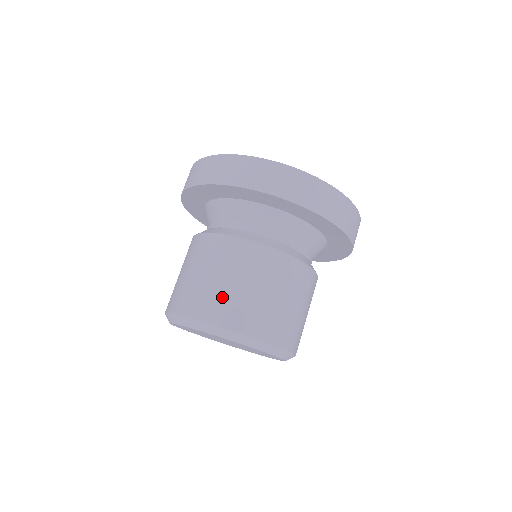
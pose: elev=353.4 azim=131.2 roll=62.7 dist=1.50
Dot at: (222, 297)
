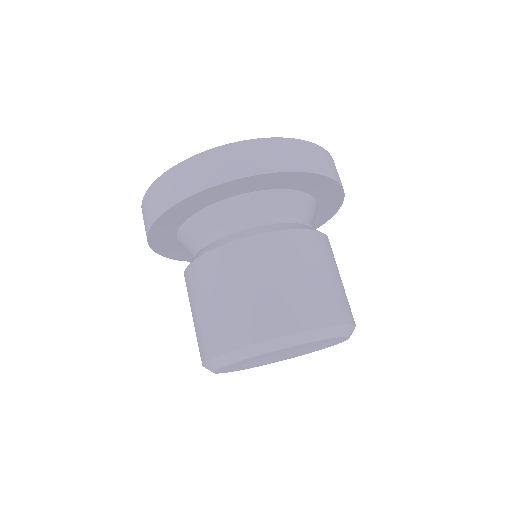
Dot at: (262, 307)
